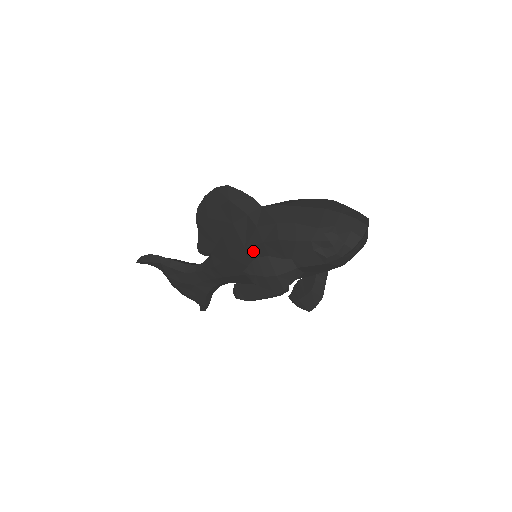
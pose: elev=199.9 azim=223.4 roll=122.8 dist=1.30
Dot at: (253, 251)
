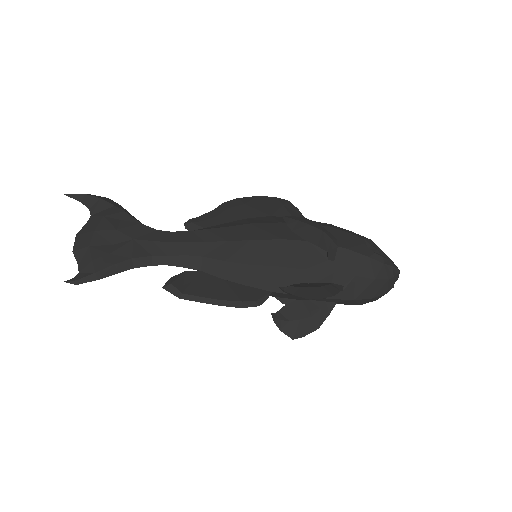
Dot at: occluded
